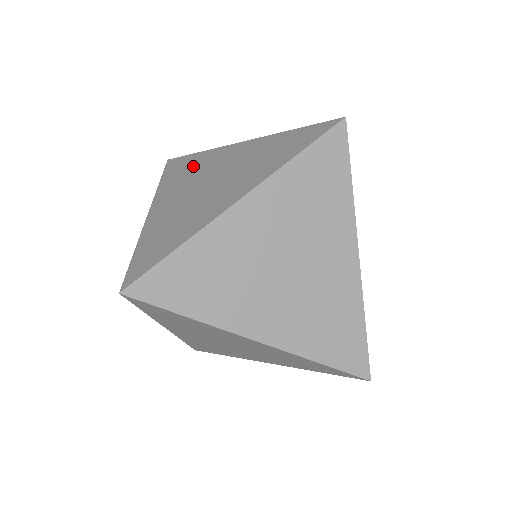
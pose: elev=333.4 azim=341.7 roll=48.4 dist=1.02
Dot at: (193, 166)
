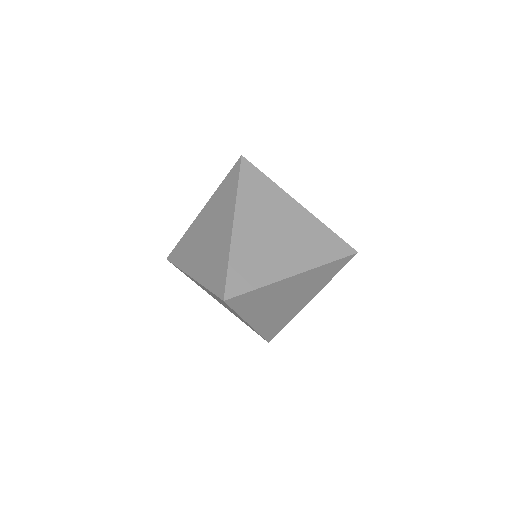
Dot at: (188, 243)
